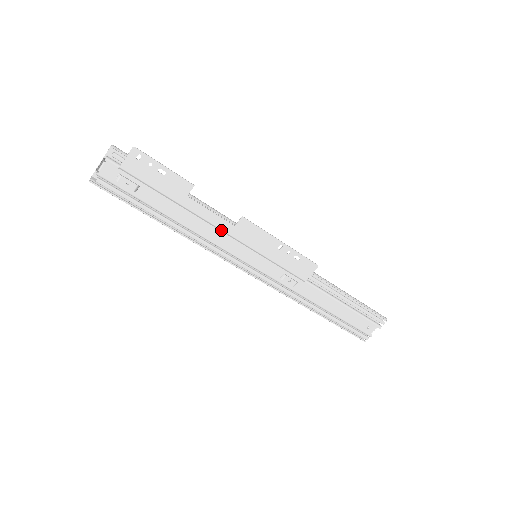
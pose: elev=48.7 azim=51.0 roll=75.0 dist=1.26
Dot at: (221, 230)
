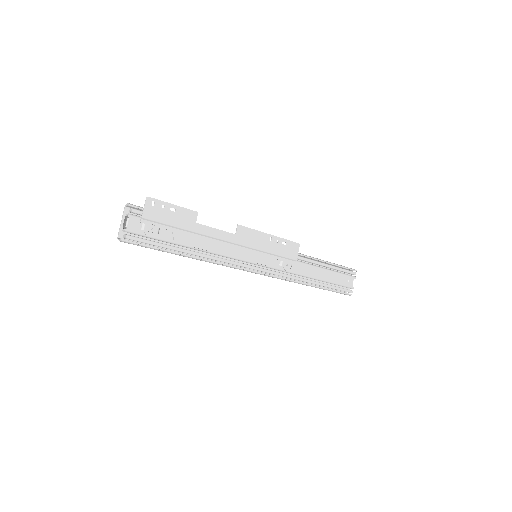
Dot at: (228, 242)
